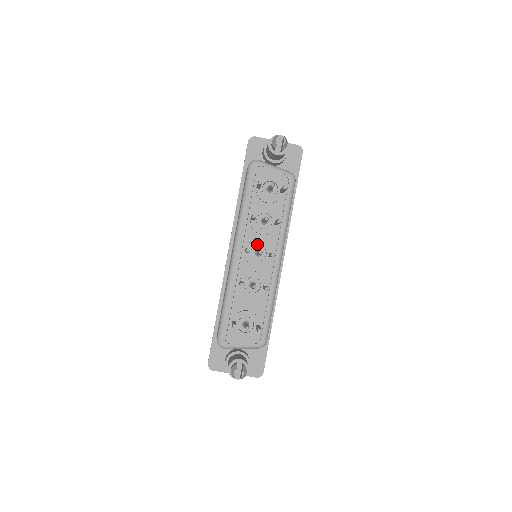
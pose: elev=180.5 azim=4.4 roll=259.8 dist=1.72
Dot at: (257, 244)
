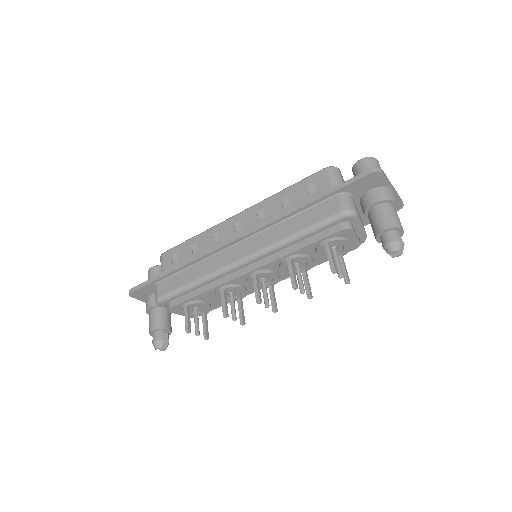
Dot at: (270, 276)
